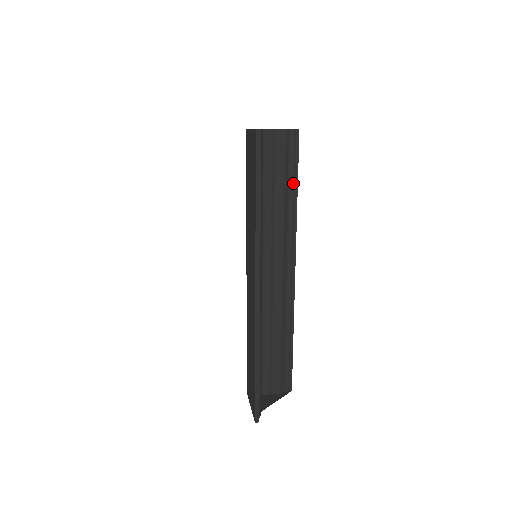
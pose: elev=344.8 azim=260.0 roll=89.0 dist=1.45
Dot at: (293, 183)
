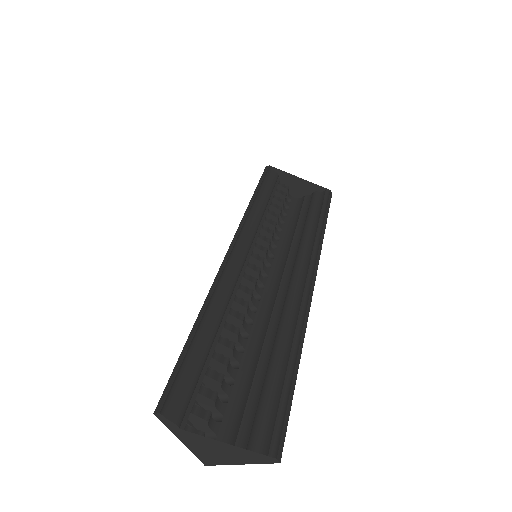
Dot at: (319, 218)
